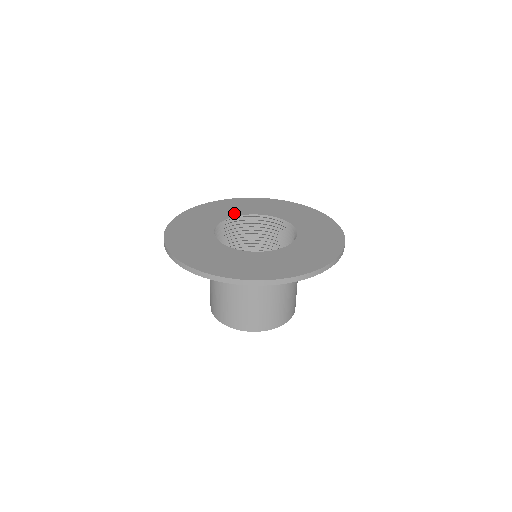
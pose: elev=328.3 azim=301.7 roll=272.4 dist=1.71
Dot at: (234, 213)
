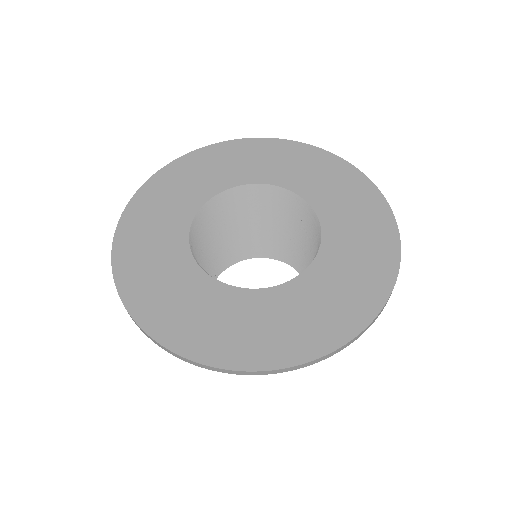
Dot at: (179, 225)
